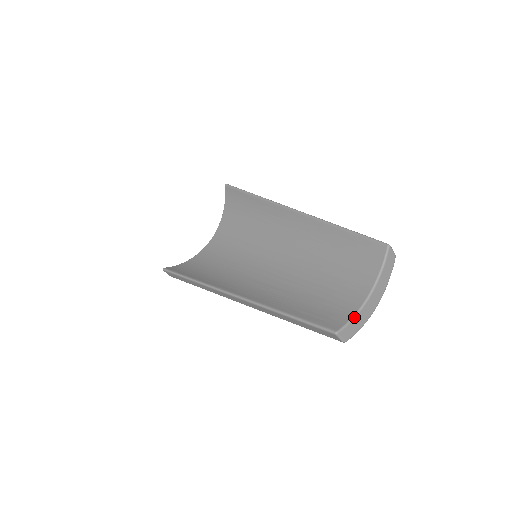
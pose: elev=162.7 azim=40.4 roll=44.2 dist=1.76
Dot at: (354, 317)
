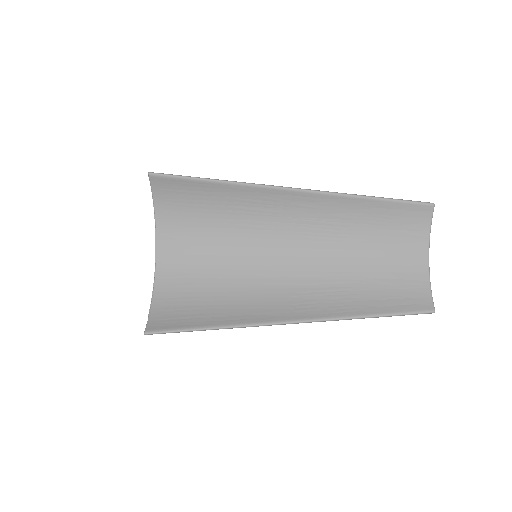
Dot at: occluded
